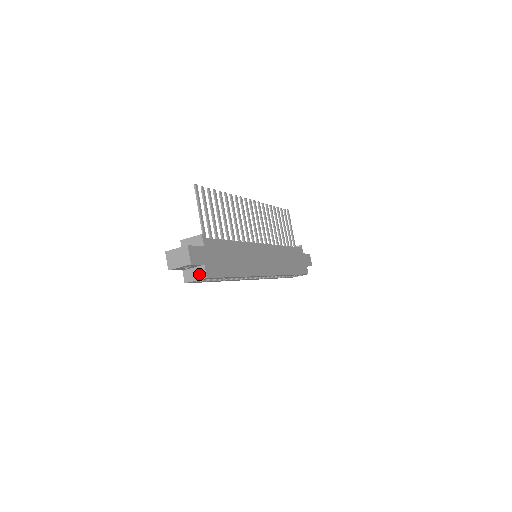
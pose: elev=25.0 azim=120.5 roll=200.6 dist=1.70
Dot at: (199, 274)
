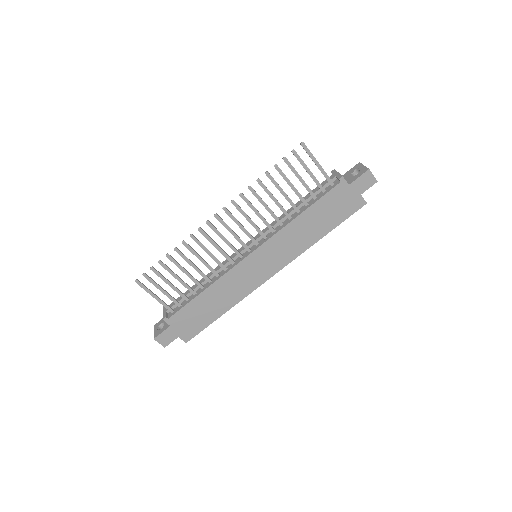
Dot at: occluded
